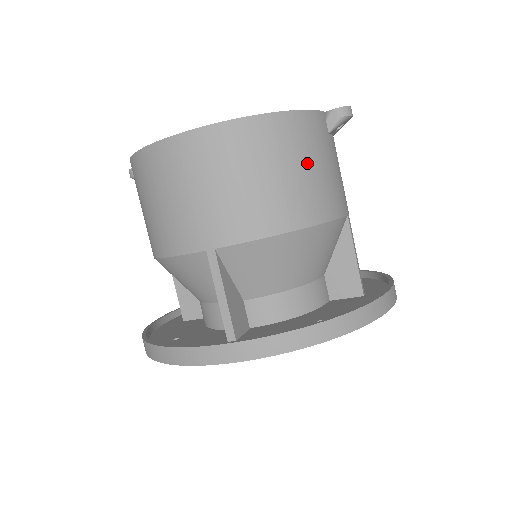
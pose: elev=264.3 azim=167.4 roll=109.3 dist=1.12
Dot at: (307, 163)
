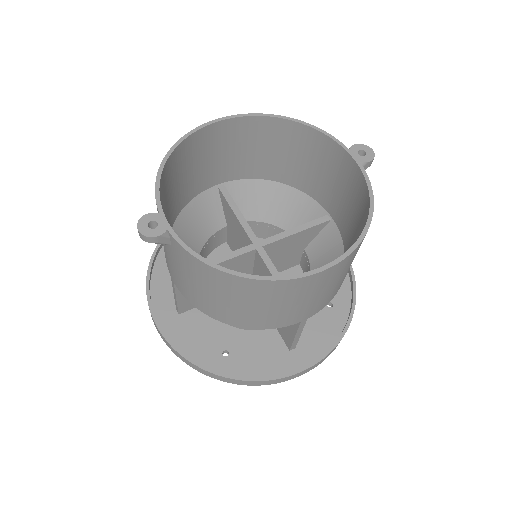
Dot at: occluded
